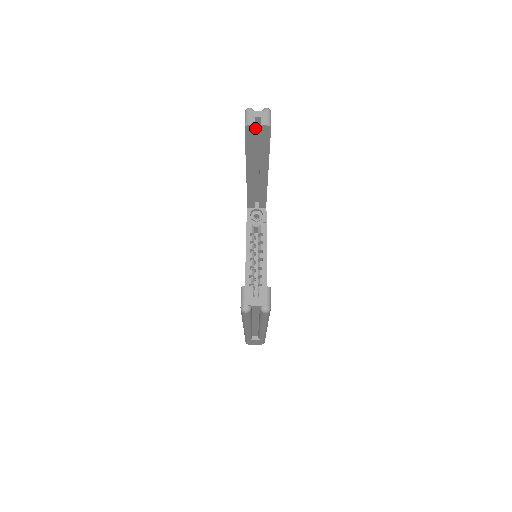
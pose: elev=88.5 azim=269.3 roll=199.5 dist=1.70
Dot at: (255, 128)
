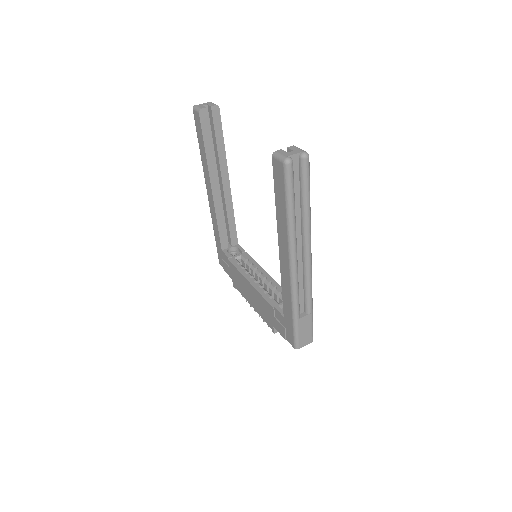
Dot at: occluded
